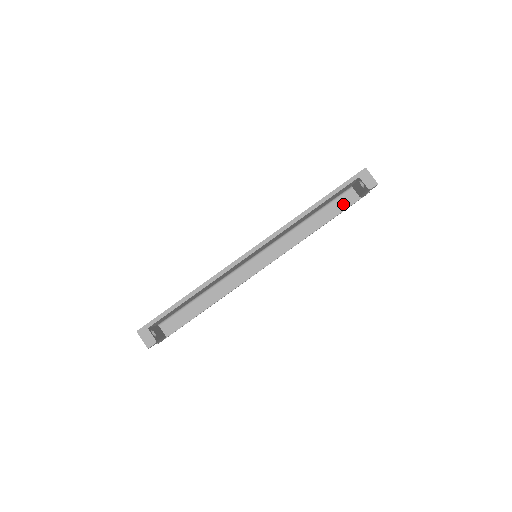
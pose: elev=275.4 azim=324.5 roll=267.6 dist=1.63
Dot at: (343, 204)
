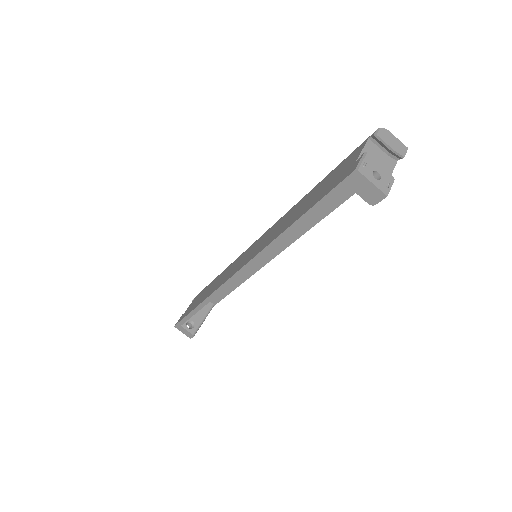
Dot at: occluded
